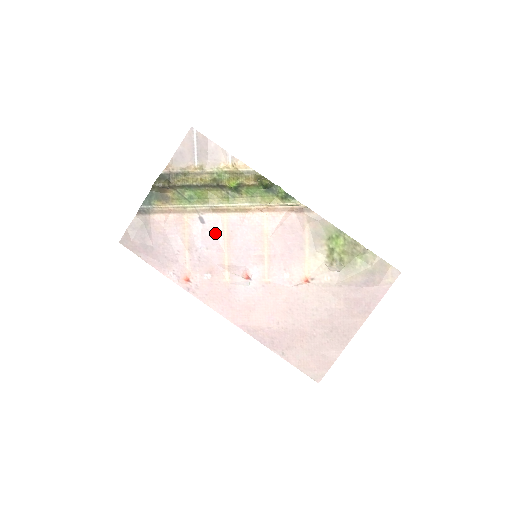
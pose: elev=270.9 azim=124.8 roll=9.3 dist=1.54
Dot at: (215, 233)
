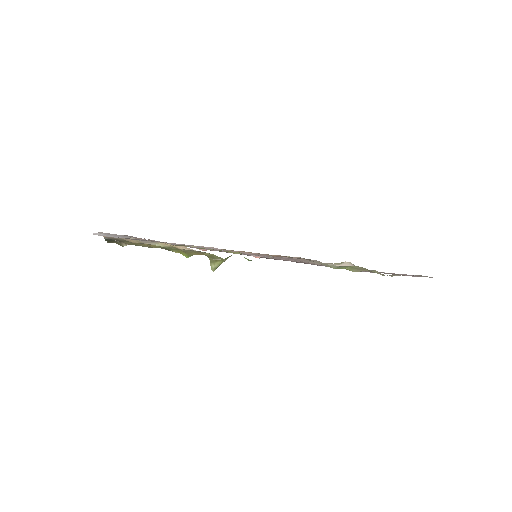
Dot at: occluded
